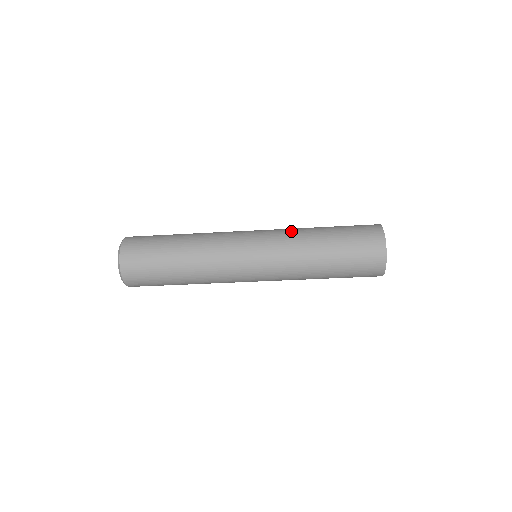
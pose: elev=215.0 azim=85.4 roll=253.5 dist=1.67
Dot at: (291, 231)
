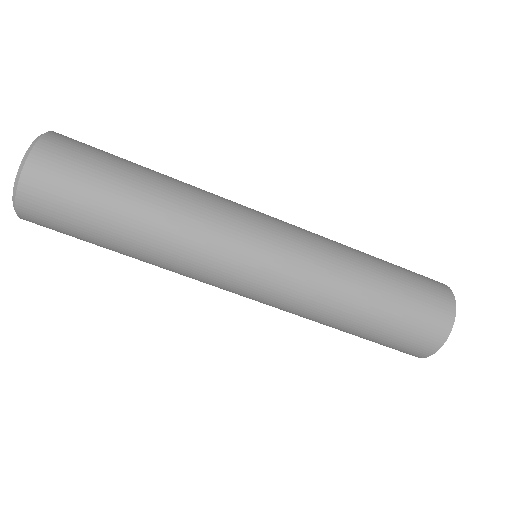
Dot at: (328, 239)
